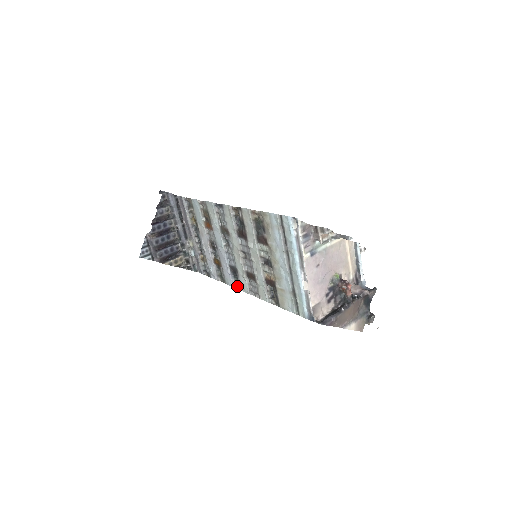
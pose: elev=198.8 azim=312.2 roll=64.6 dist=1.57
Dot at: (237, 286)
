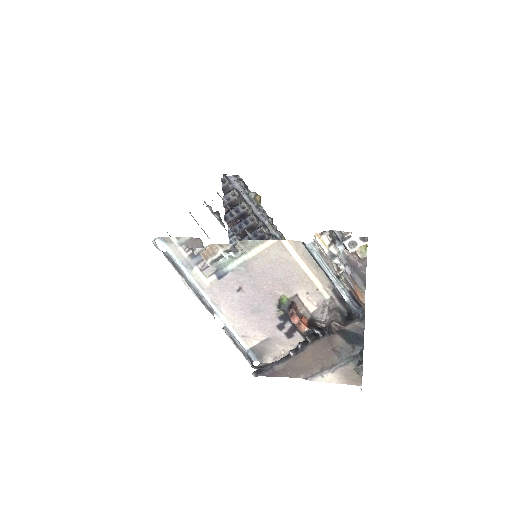
Dot at: occluded
